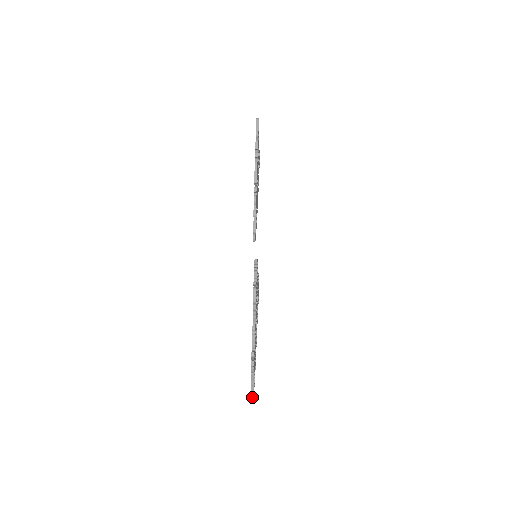
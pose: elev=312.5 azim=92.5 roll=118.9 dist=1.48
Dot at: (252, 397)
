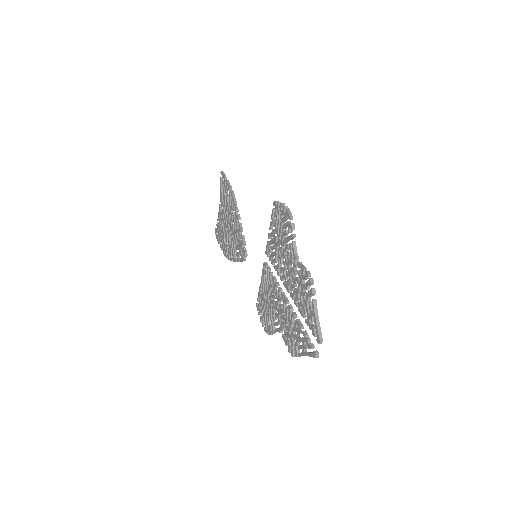
Dot at: (321, 340)
